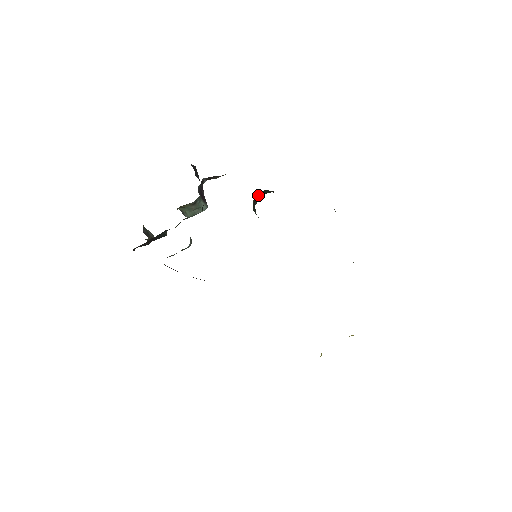
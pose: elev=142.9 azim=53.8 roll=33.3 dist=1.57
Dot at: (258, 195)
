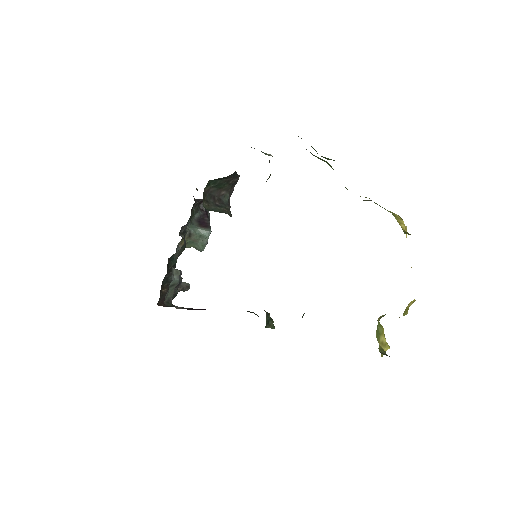
Dot at: (215, 191)
